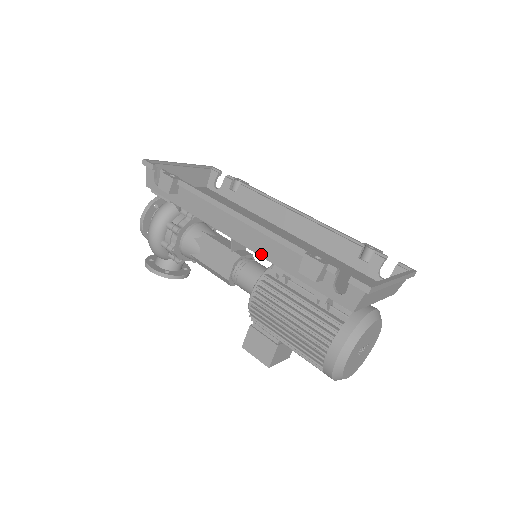
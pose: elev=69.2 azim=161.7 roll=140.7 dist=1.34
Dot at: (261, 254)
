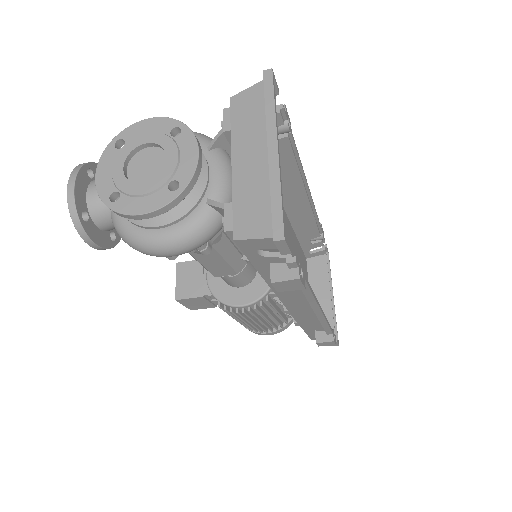
Dot at: (296, 318)
